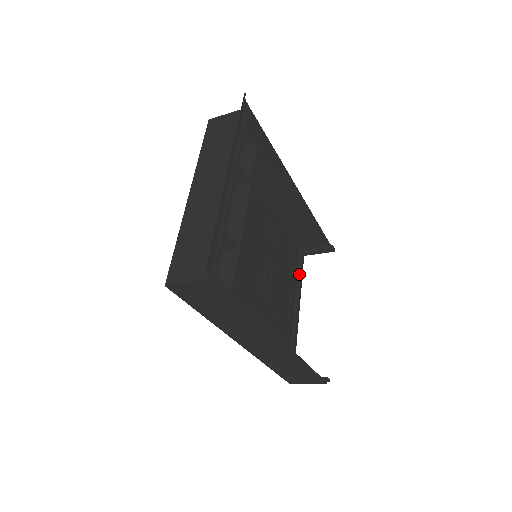
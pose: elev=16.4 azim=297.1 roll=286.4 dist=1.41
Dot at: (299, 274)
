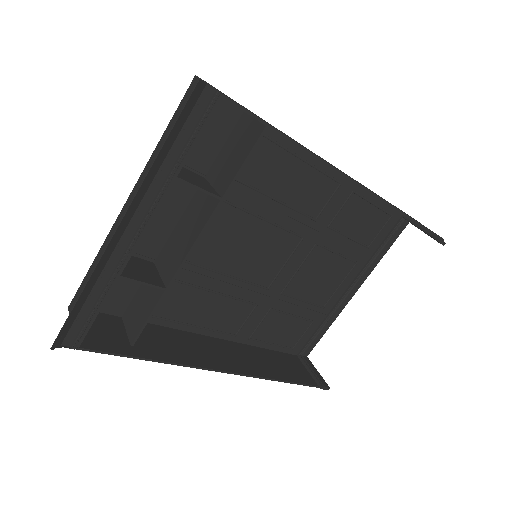
Dot at: (381, 248)
